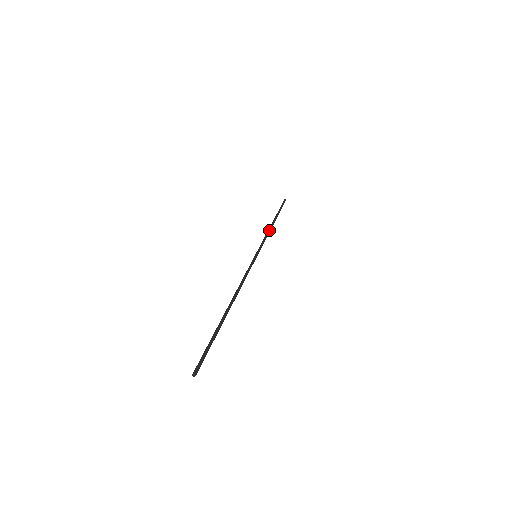
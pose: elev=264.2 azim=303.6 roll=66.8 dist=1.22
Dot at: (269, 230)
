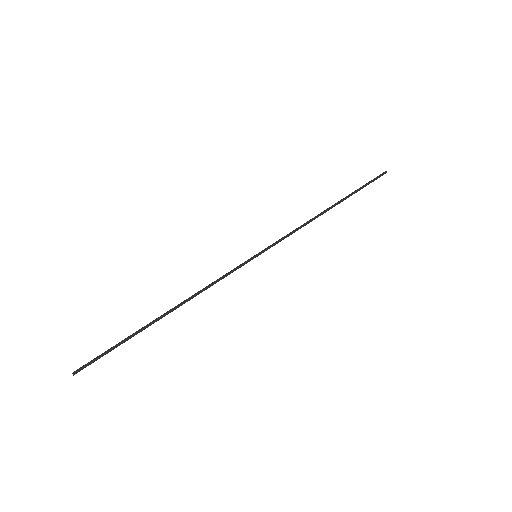
Dot at: (309, 221)
